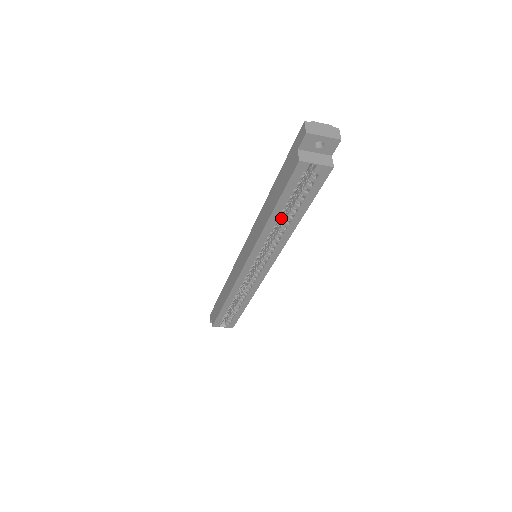
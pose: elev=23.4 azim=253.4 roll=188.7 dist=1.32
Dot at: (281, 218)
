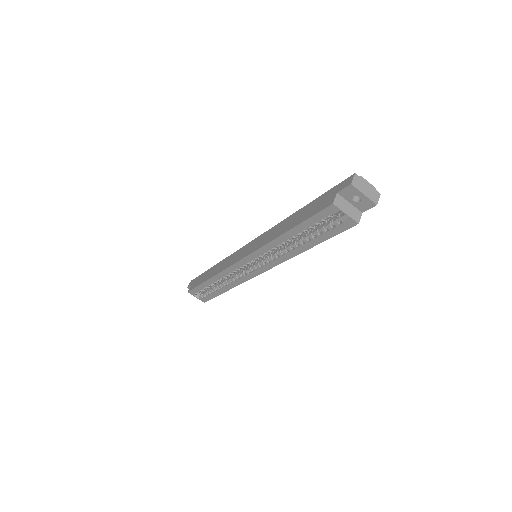
Dot at: occluded
